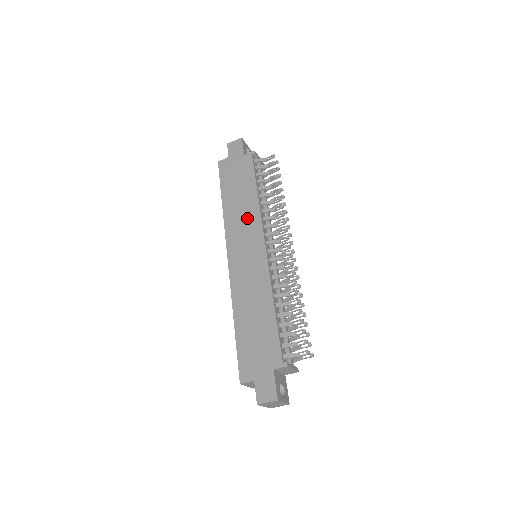
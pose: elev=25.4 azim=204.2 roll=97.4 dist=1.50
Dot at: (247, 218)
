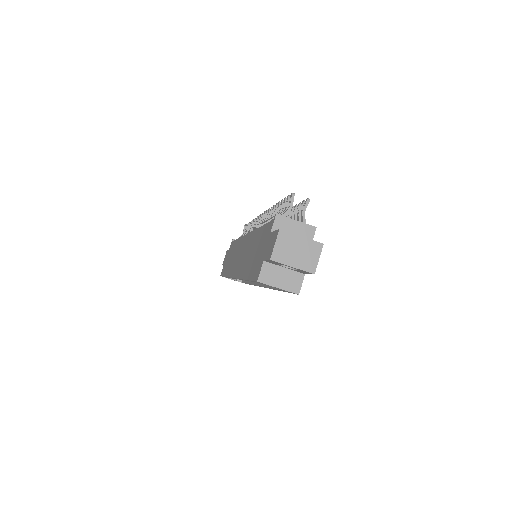
Dot at: (236, 251)
